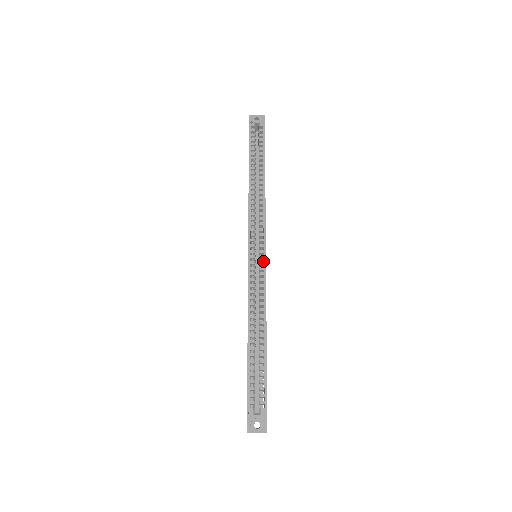
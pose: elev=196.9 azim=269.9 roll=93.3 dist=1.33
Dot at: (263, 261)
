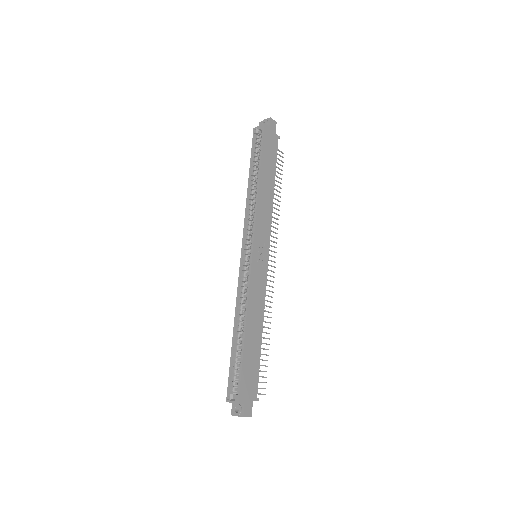
Dot at: (251, 261)
